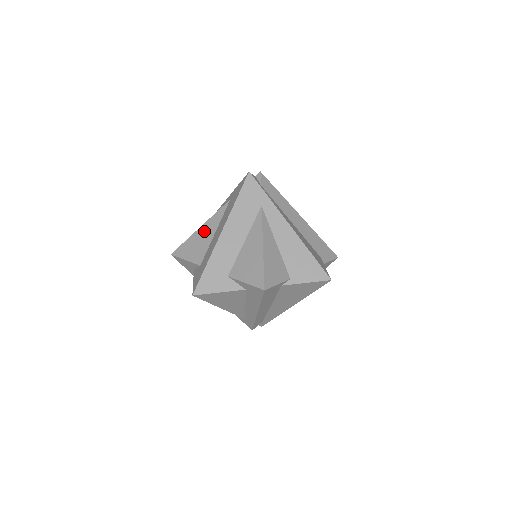
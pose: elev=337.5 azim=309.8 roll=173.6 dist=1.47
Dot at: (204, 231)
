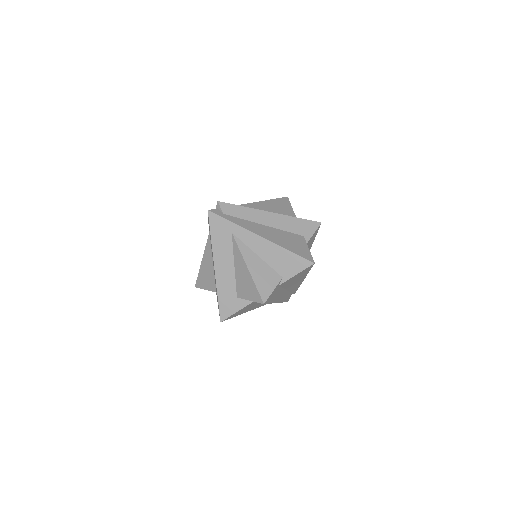
Dot at: (206, 263)
